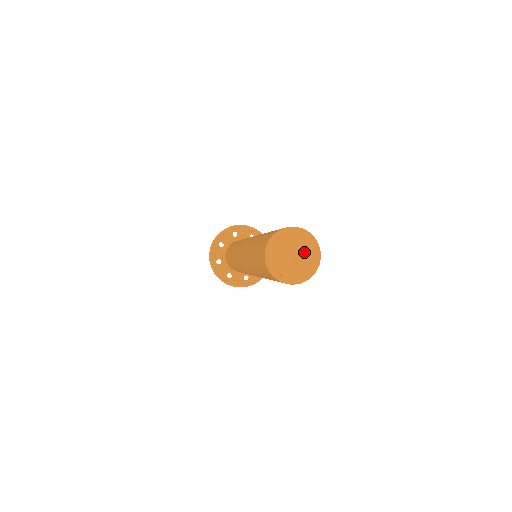
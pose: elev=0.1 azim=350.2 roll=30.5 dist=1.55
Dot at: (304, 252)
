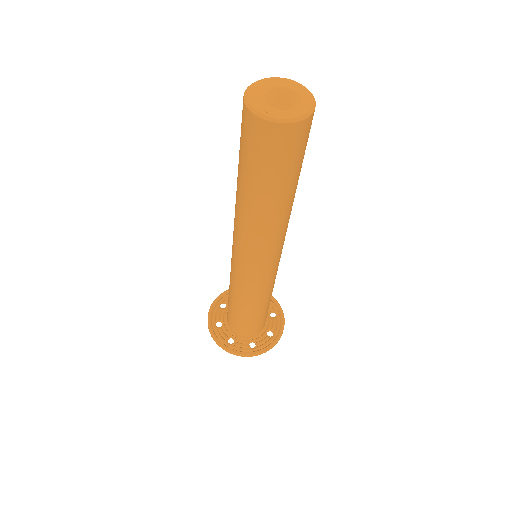
Dot at: (294, 98)
